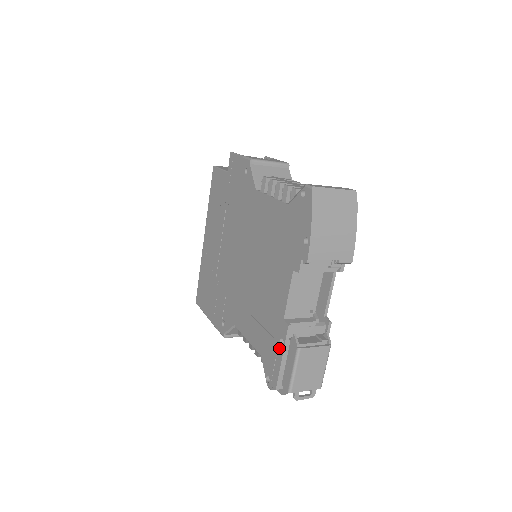
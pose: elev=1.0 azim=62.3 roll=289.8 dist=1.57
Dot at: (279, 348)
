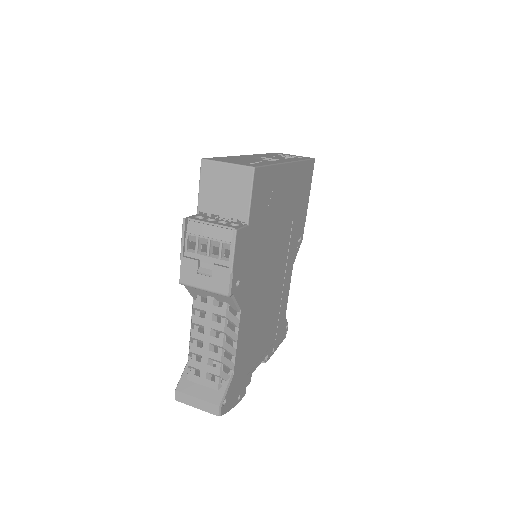
Dot at: occluded
